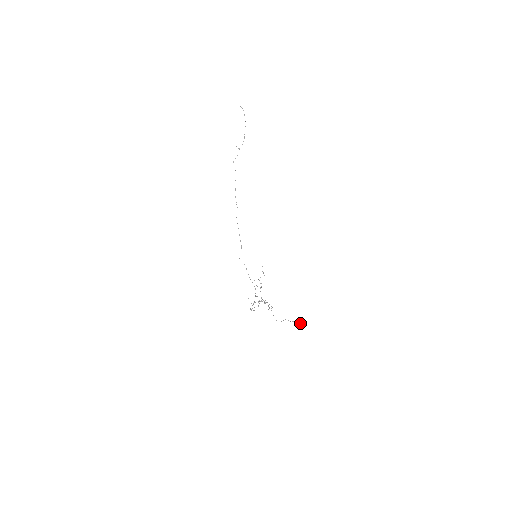
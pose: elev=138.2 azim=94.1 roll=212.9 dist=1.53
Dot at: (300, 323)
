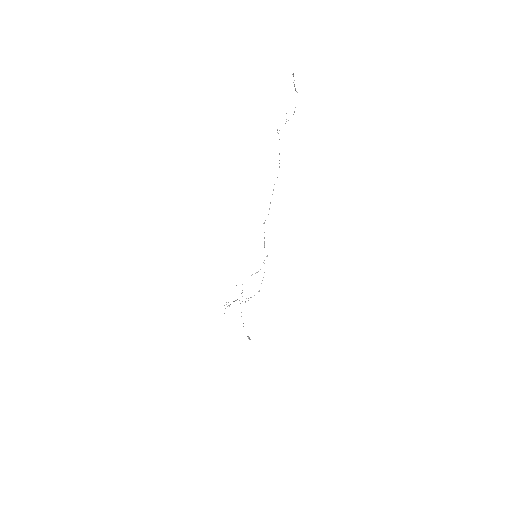
Dot at: (250, 339)
